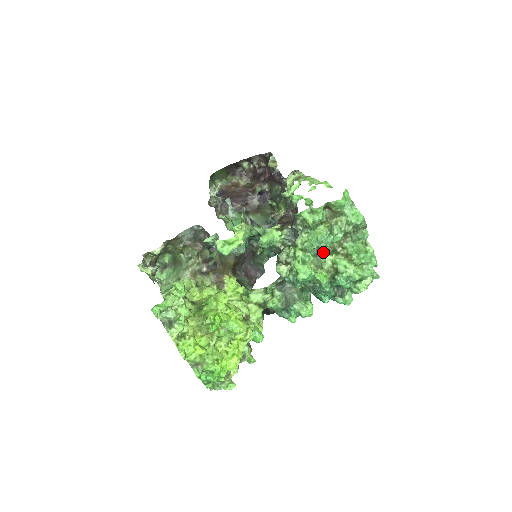
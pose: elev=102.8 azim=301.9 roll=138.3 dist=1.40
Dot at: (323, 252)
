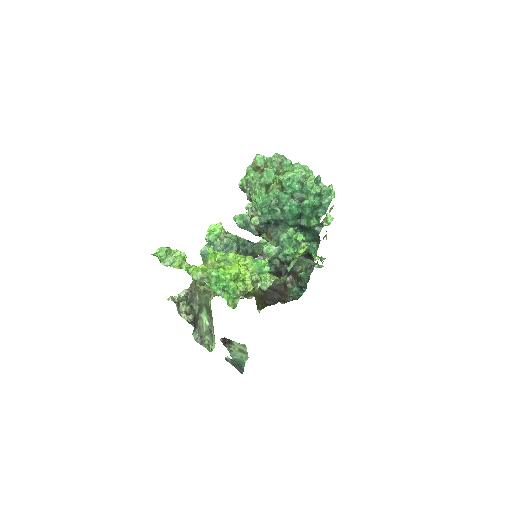
Dot at: (268, 186)
